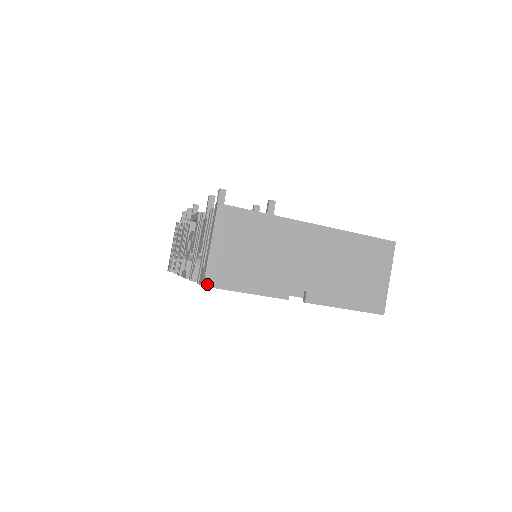
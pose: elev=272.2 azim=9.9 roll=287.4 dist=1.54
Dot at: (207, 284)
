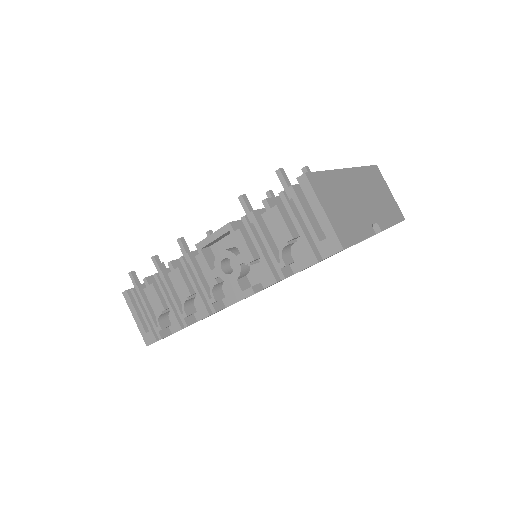
Dot at: (344, 246)
